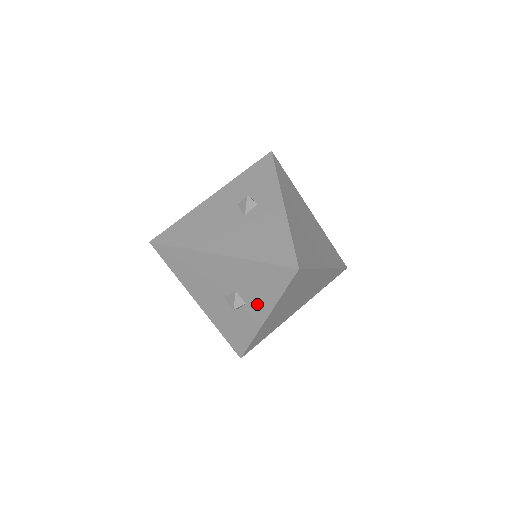
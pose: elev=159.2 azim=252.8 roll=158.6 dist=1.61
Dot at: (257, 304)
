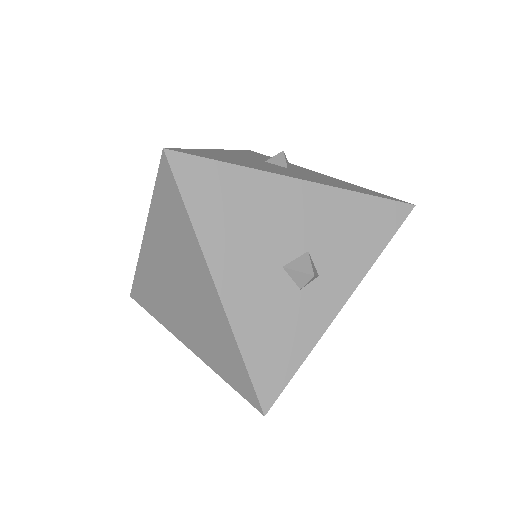
Dot at: (338, 274)
